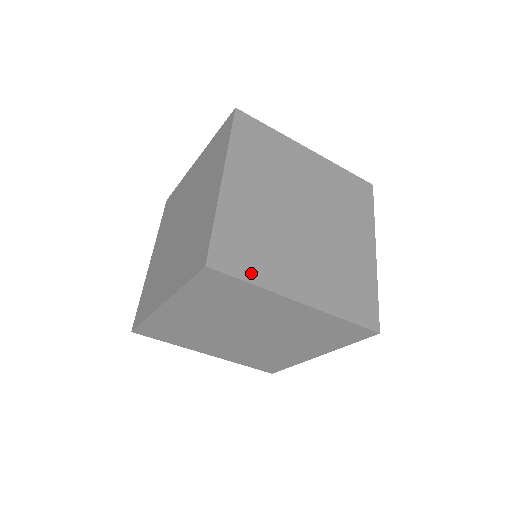
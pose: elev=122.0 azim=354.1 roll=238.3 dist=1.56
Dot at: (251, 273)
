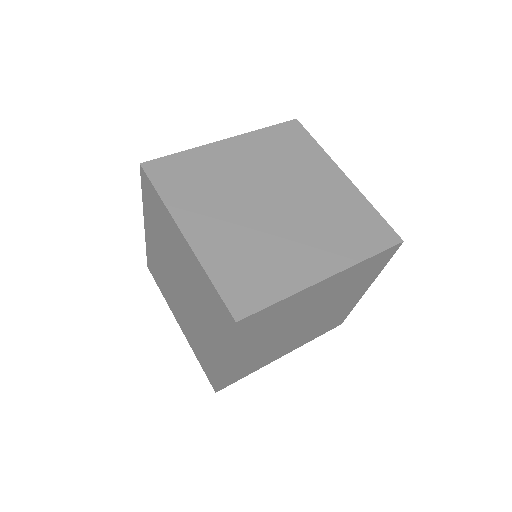
Dot at: (272, 292)
